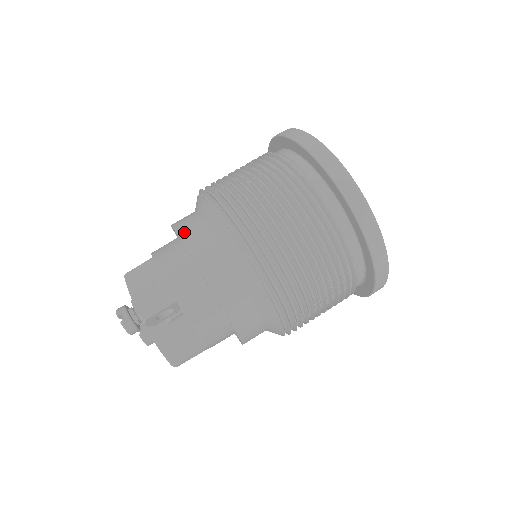
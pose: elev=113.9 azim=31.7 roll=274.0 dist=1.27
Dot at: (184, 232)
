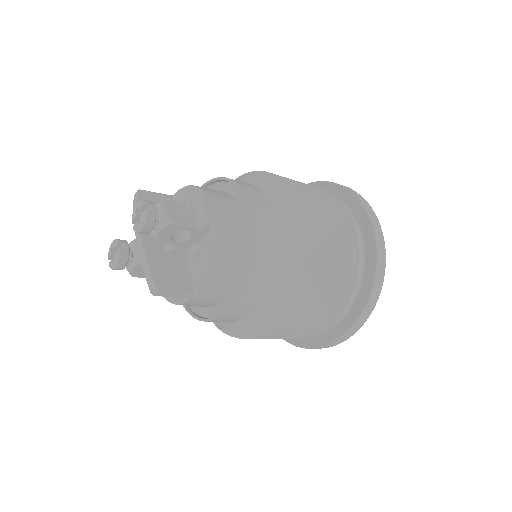
Dot at: (240, 183)
